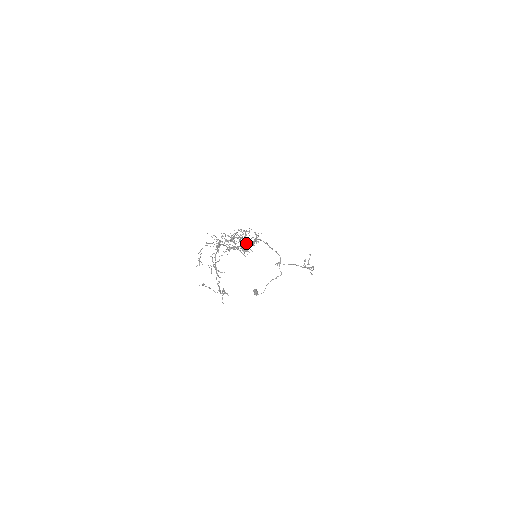
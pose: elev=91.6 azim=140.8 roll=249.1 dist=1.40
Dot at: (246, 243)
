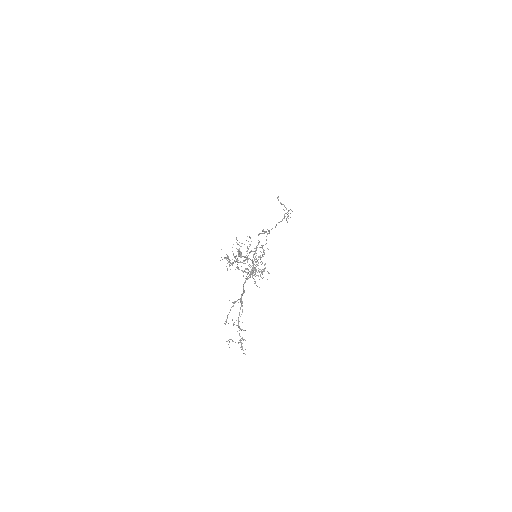
Dot at: occluded
